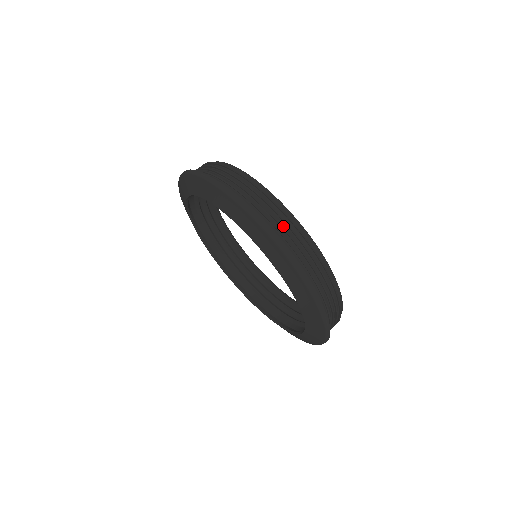
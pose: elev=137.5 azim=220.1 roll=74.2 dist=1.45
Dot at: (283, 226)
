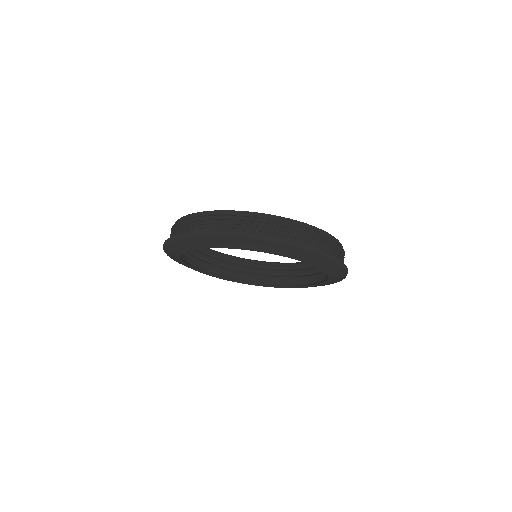
Dot at: (307, 236)
